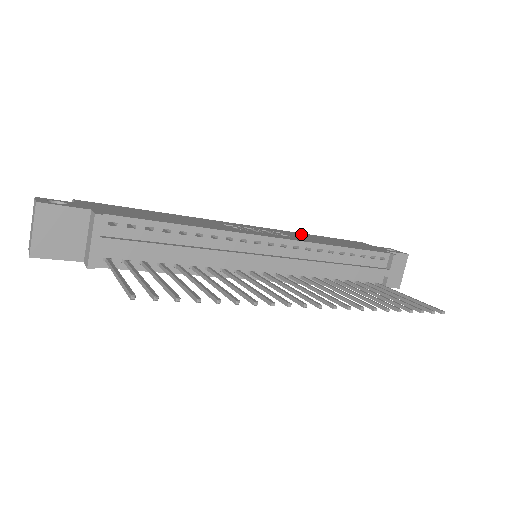
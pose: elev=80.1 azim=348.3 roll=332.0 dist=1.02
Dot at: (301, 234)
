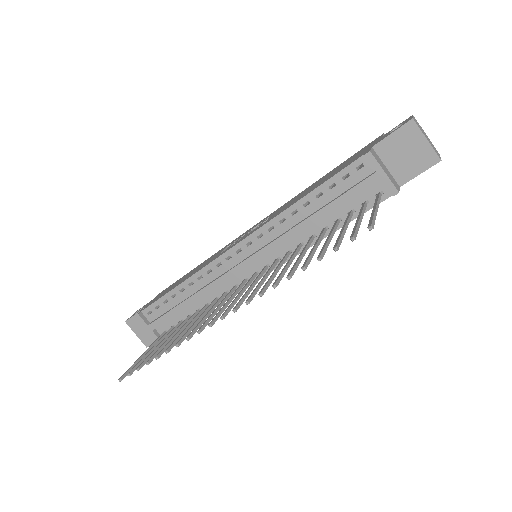
Dot at: occluded
